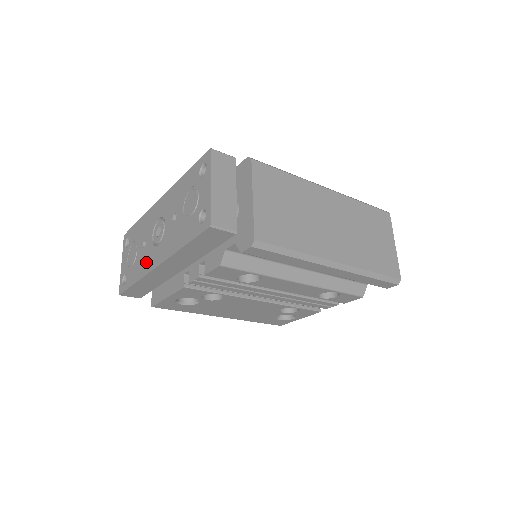
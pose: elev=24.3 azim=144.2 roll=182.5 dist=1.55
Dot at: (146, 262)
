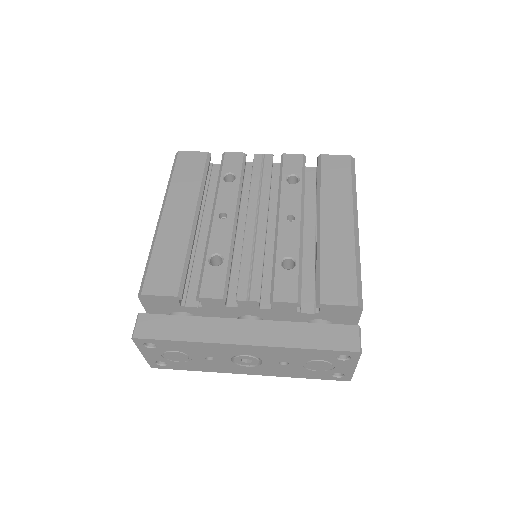
Dot at: (222, 368)
